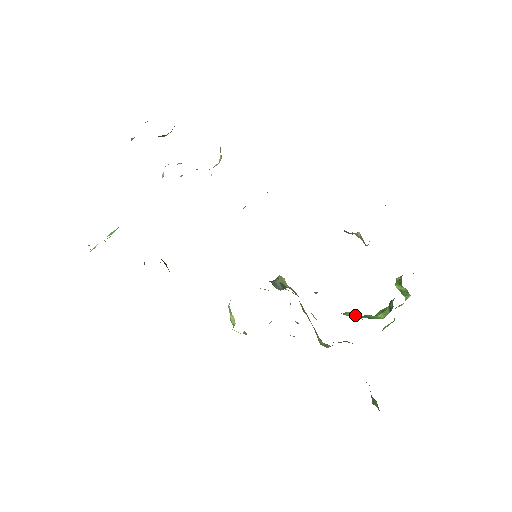
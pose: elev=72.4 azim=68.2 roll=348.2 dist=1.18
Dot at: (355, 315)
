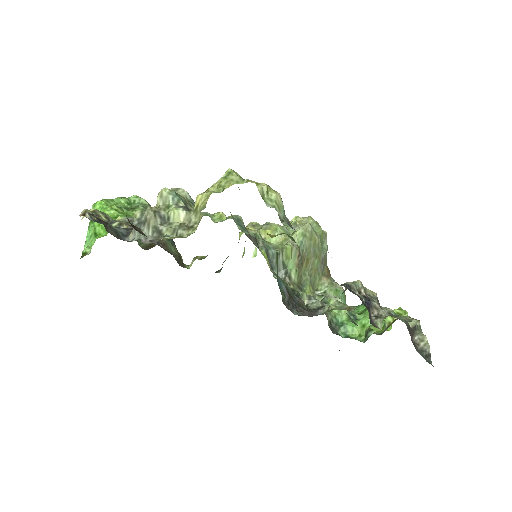
Dot at: (342, 311)
